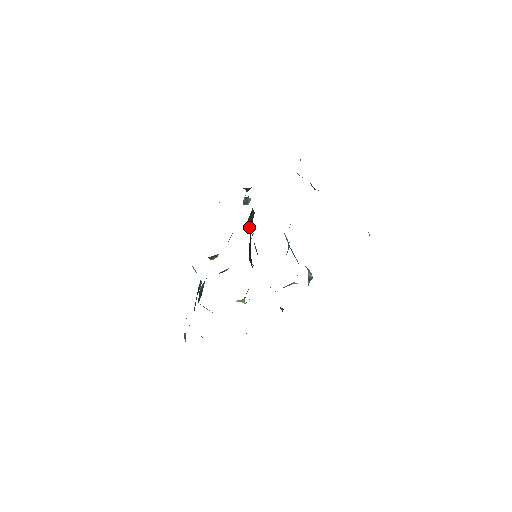
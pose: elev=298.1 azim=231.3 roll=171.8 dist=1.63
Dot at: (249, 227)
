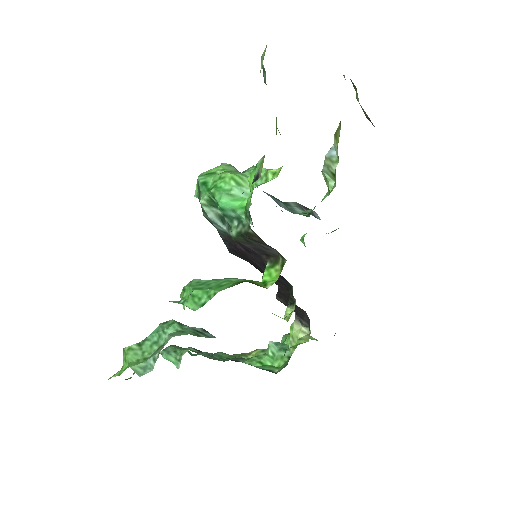
Dot at: (243, 246)
